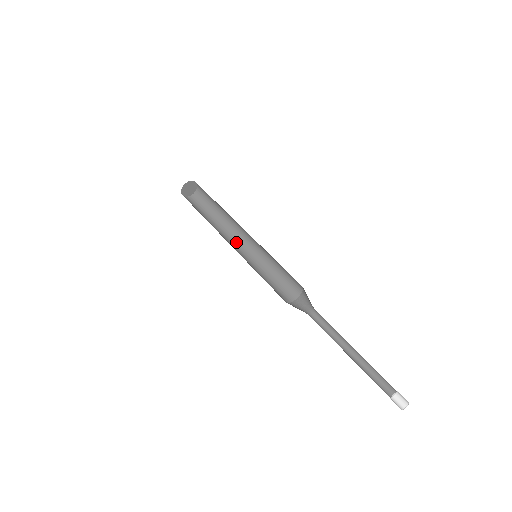
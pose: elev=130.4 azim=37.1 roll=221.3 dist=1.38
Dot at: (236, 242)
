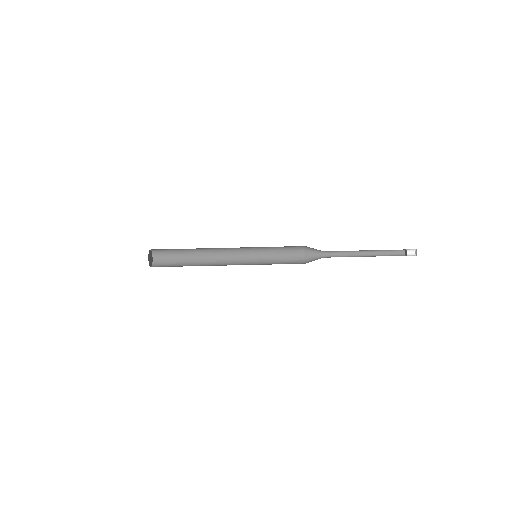
Dot at: (227, 260)
